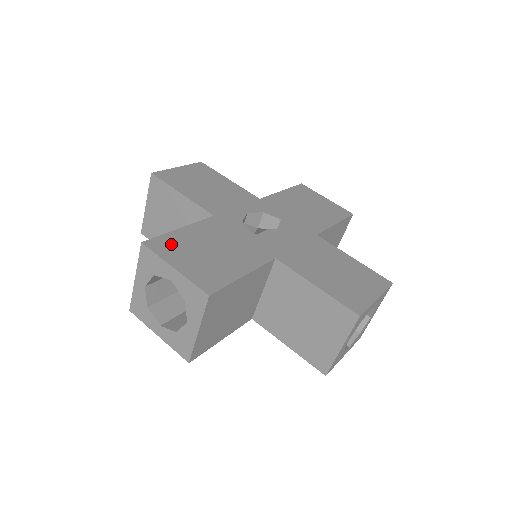
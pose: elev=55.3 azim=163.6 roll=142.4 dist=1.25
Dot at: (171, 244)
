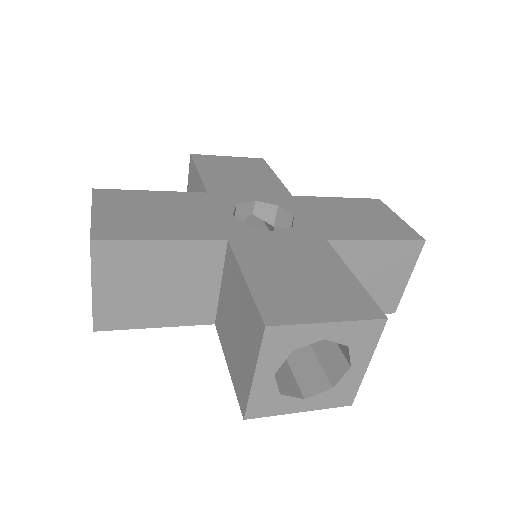
Dot at: (120, 197)
